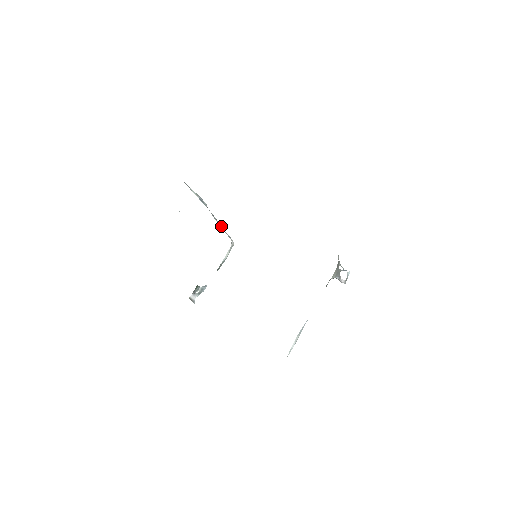
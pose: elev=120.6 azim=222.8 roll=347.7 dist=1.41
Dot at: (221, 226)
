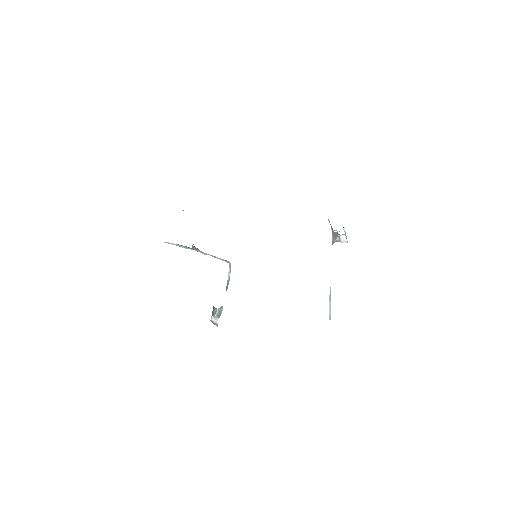
Dot at: (212, 256)
